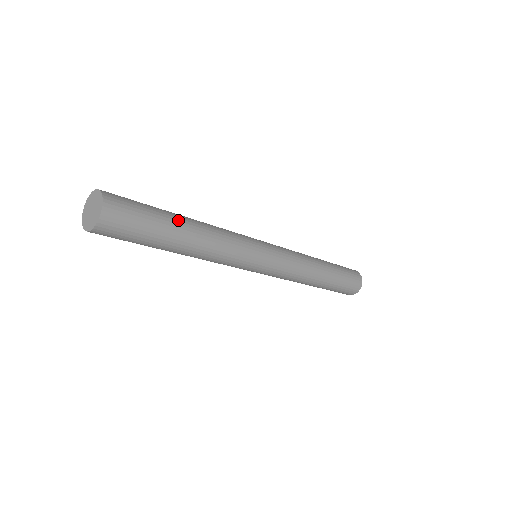
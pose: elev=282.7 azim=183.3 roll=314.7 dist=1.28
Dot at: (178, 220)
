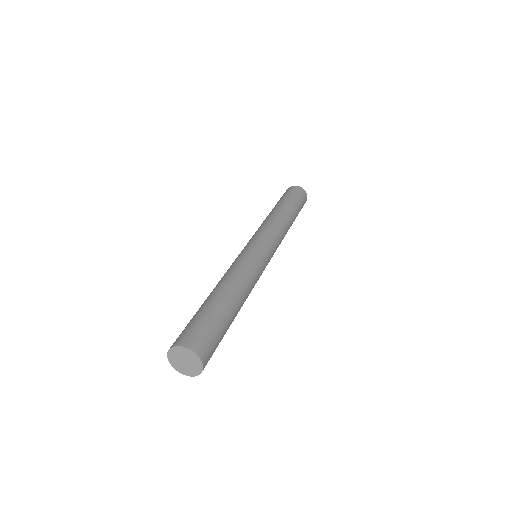
Dot at: (234, 317)
